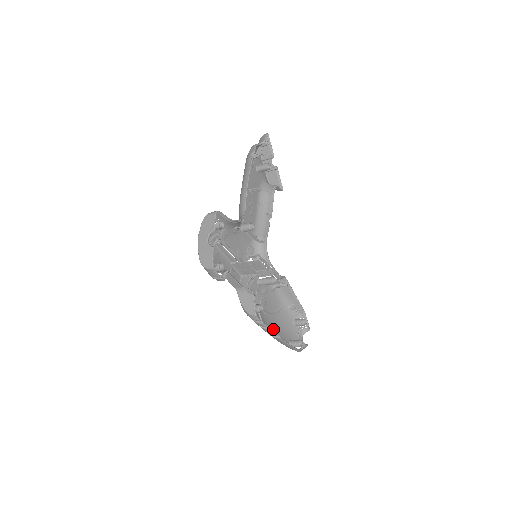
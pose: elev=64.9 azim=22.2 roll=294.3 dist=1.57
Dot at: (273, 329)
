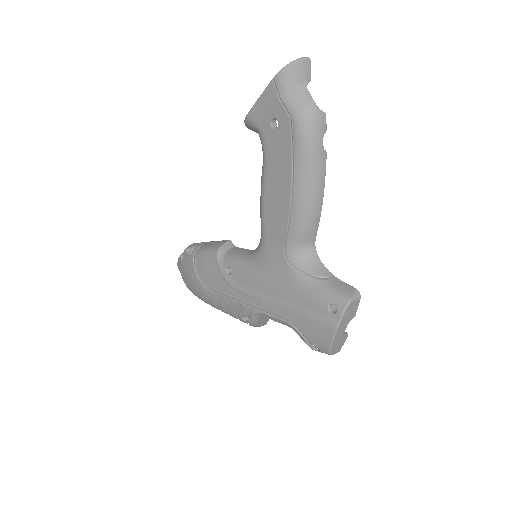
Dot at: (201, 294)
